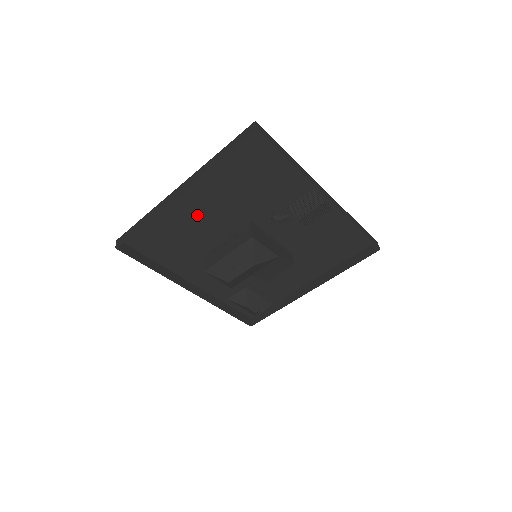
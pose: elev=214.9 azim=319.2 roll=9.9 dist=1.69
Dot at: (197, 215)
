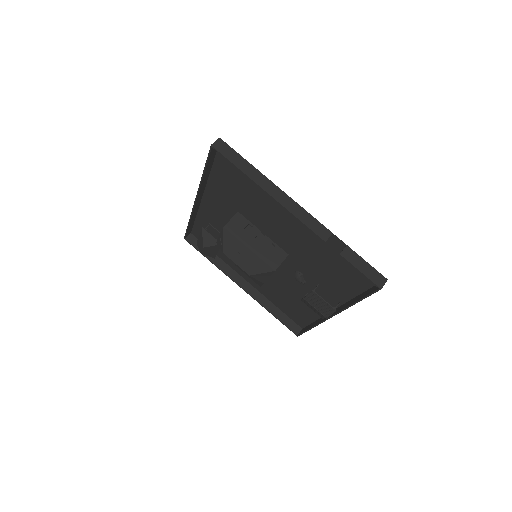
Dot at: (278, 215)
